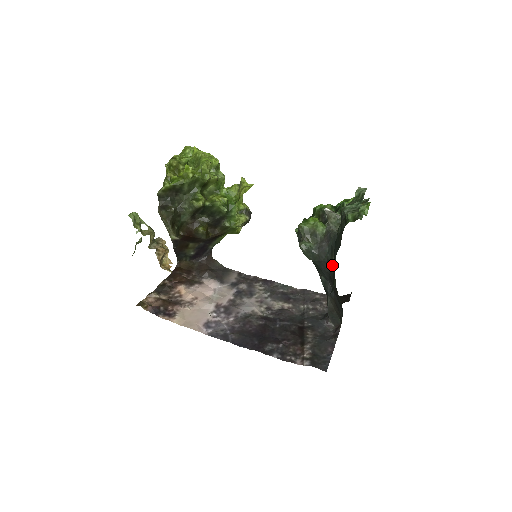
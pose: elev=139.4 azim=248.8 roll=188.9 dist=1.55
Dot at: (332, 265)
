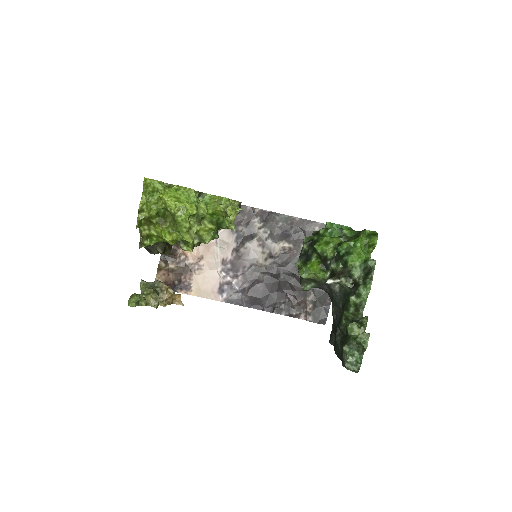
Dot at: (332, 313)
